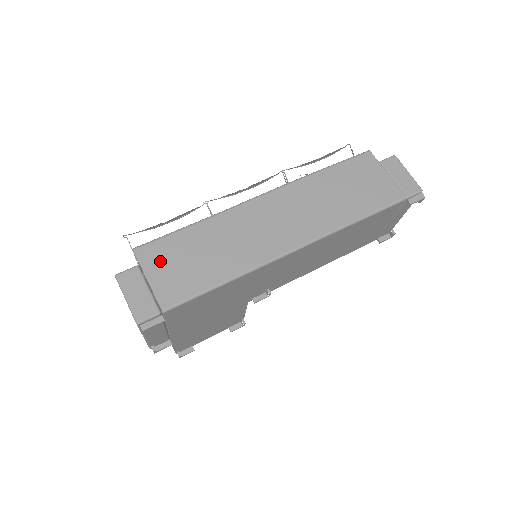
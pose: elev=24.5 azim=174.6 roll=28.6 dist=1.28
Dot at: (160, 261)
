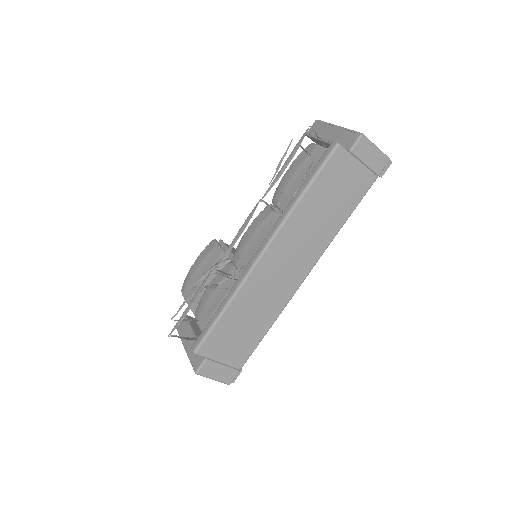
Dot at: (219, 347)
